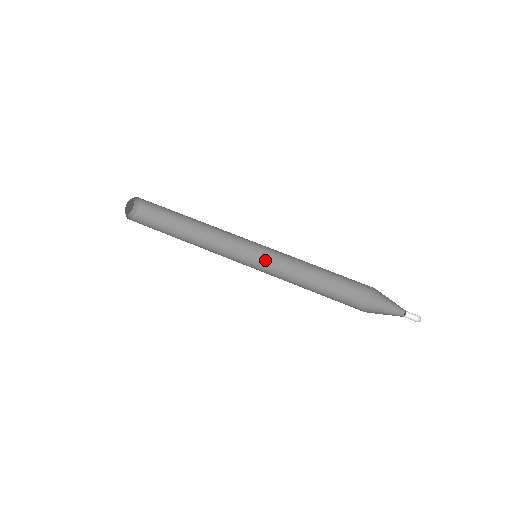
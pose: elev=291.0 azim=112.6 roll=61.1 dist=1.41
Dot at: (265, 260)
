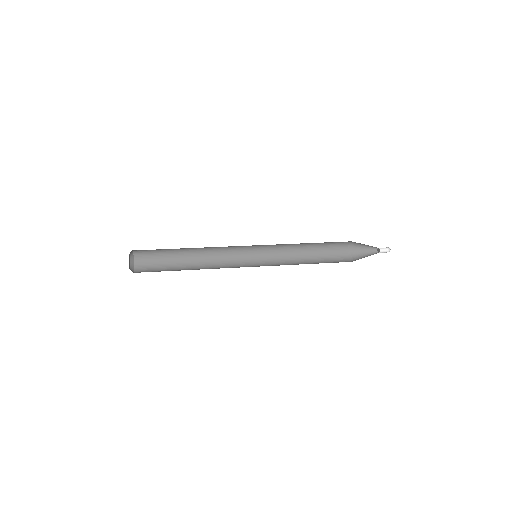
Dot at: occluded
